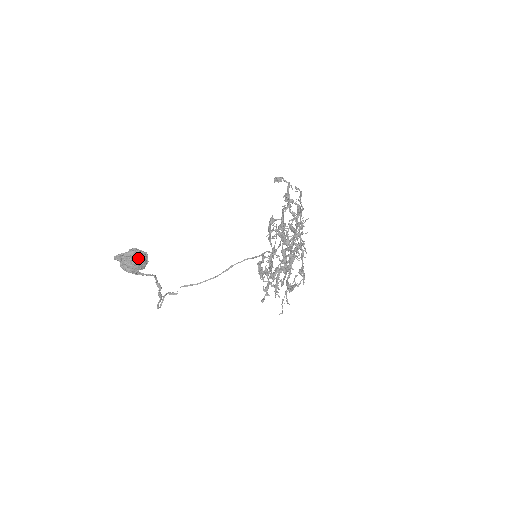
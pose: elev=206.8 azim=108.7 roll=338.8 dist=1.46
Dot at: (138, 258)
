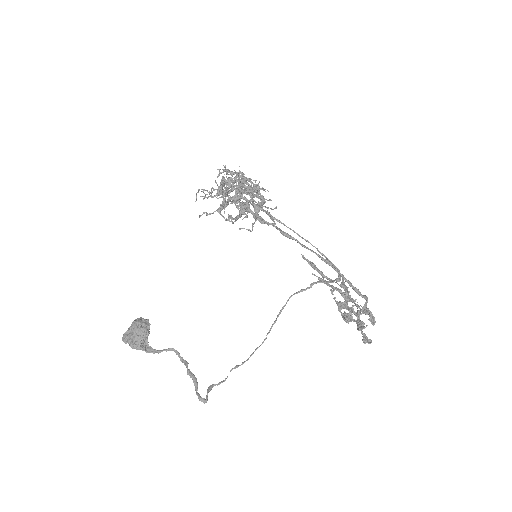
Dot at: (135, 321)
